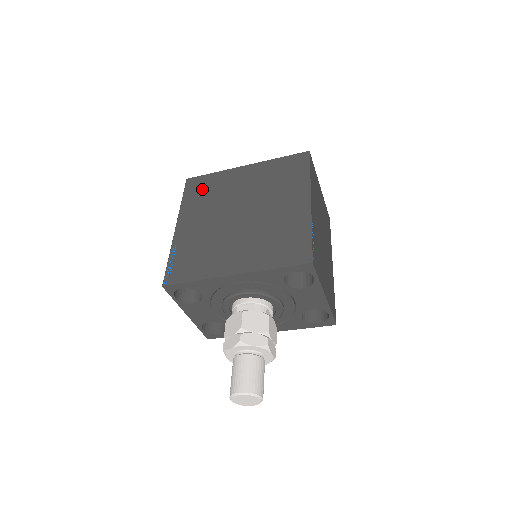
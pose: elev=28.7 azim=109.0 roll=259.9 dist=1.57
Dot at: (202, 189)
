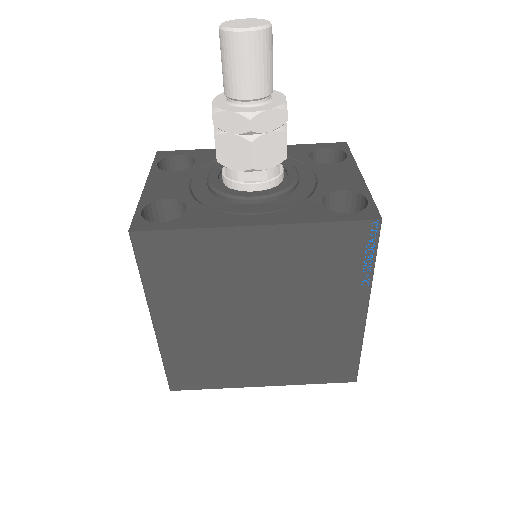
Dot at: occluded
